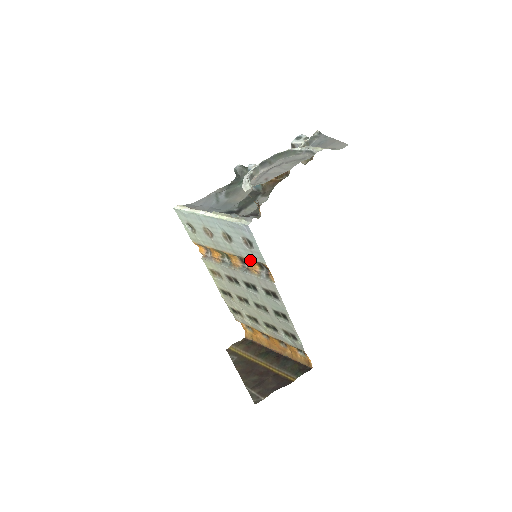
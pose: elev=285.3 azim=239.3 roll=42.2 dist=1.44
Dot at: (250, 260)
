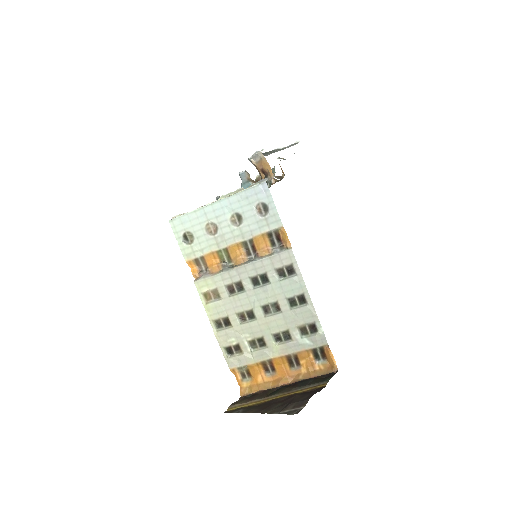
Dot at: (262, 235)
